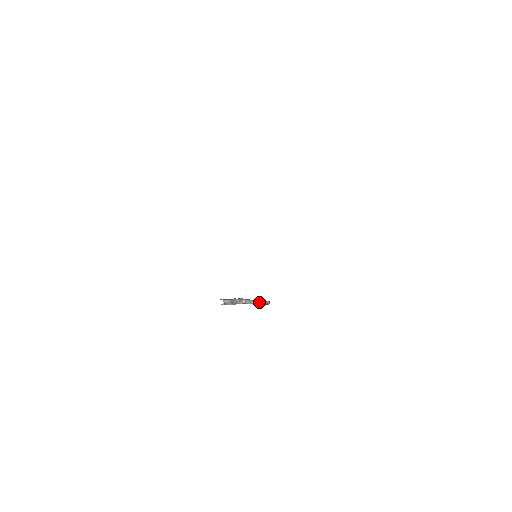
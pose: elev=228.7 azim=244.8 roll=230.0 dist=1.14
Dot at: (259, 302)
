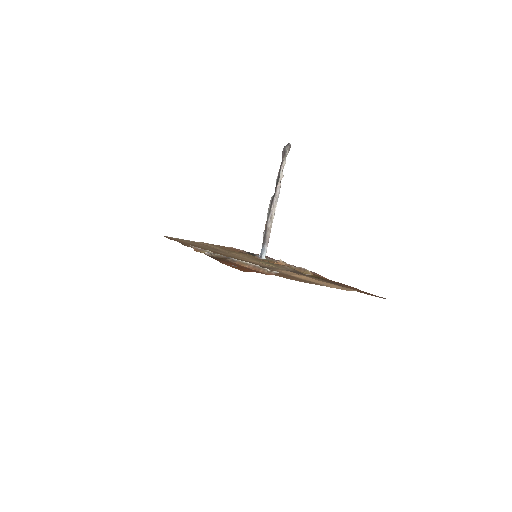
Dot at: (282, 176)
